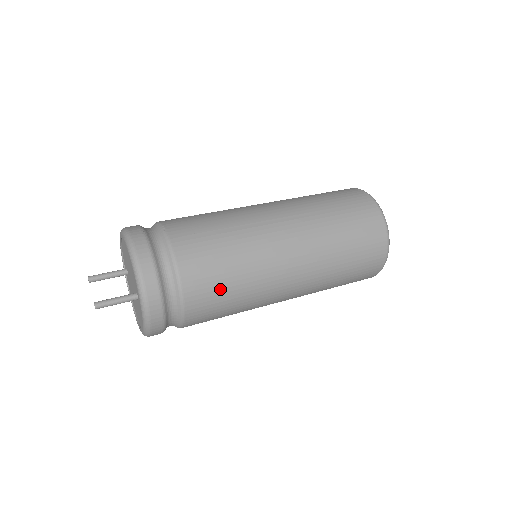
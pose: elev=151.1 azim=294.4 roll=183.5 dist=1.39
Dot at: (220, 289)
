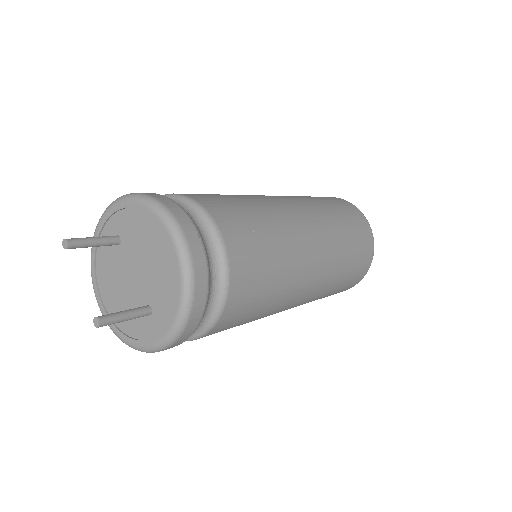
Dot at: (240, 322)
